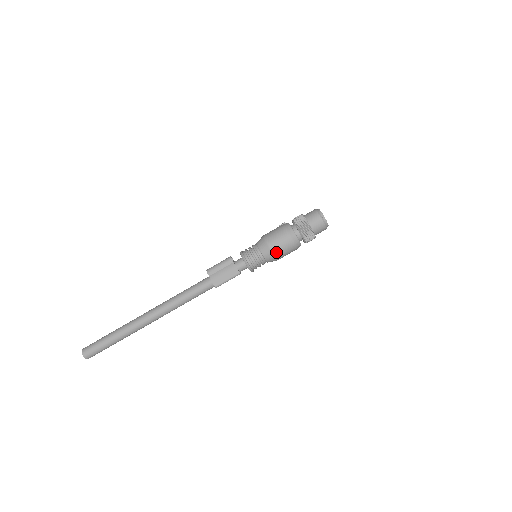
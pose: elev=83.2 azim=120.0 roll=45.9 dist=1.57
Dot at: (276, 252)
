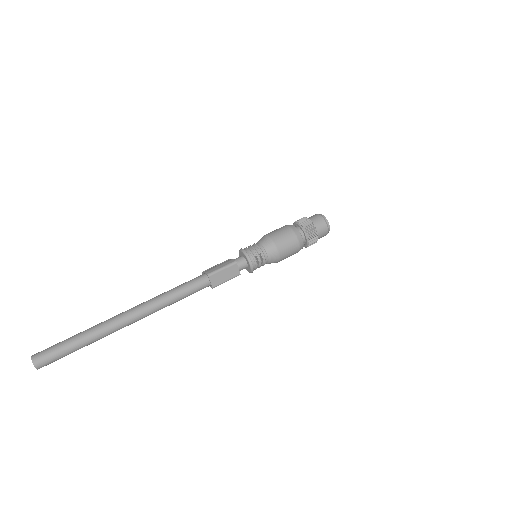
Dot at: (273, 236)
